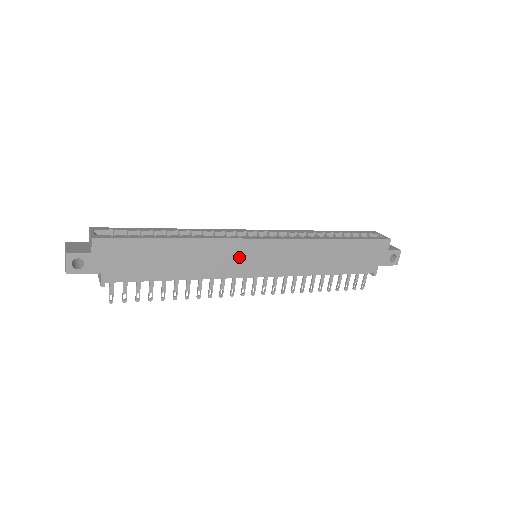
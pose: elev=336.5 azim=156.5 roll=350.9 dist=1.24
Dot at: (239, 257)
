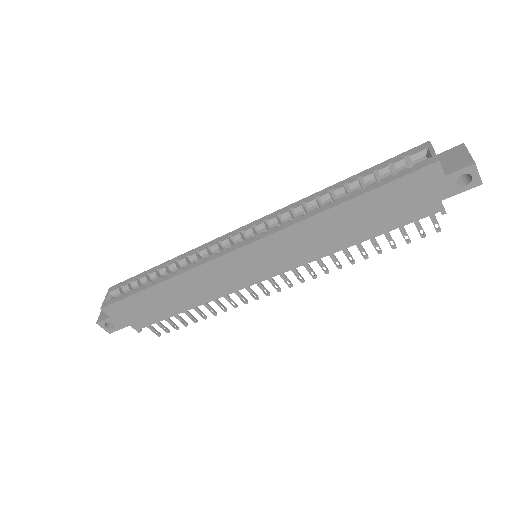
Dot at: (228, 273)
